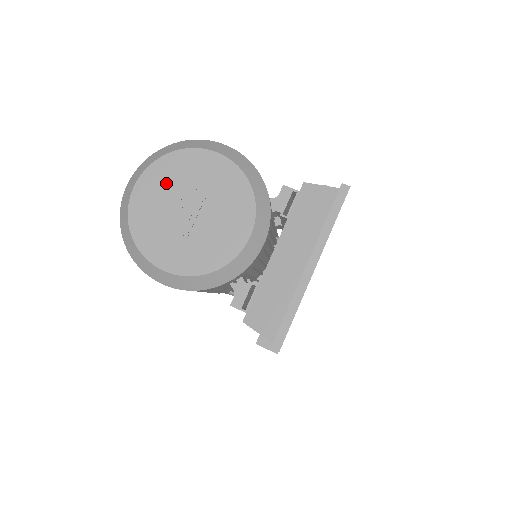
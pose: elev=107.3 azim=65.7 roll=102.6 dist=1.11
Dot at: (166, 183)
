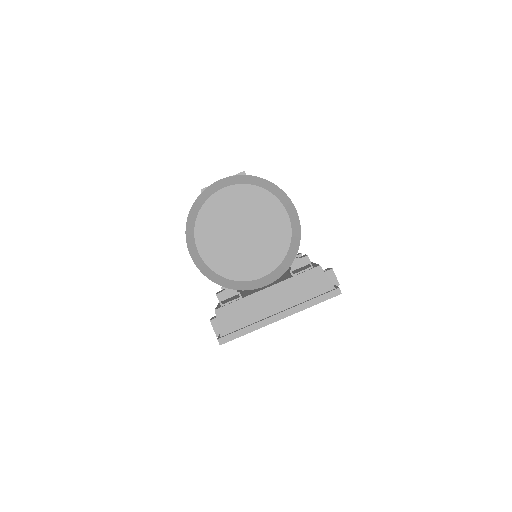
Dot at: (244, 203)
